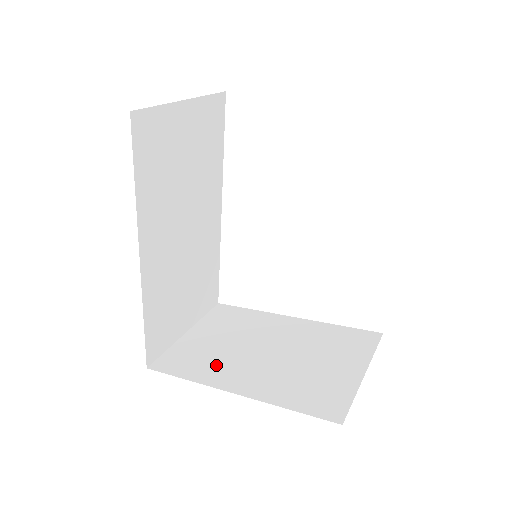
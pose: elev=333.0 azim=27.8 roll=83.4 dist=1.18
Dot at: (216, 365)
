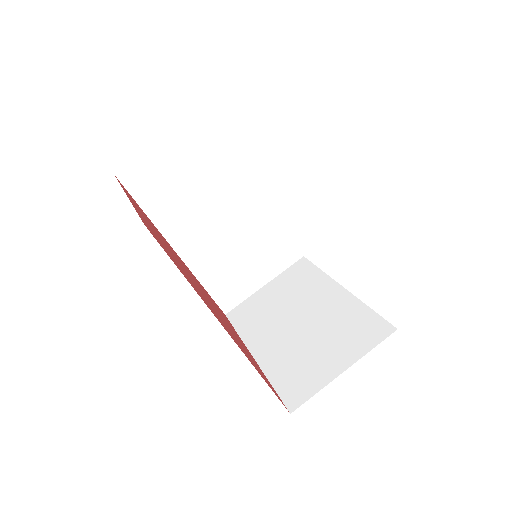
Dot at: (260, 325)
